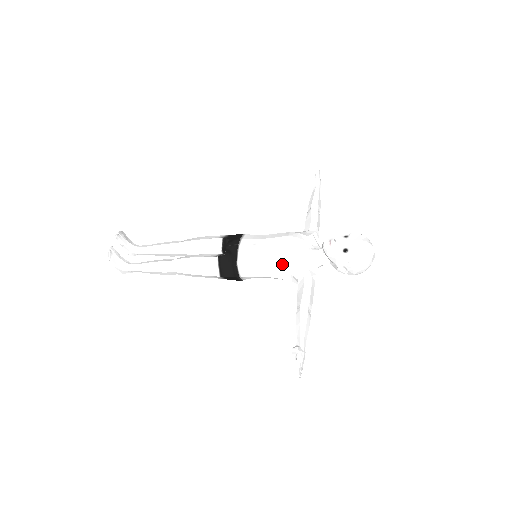
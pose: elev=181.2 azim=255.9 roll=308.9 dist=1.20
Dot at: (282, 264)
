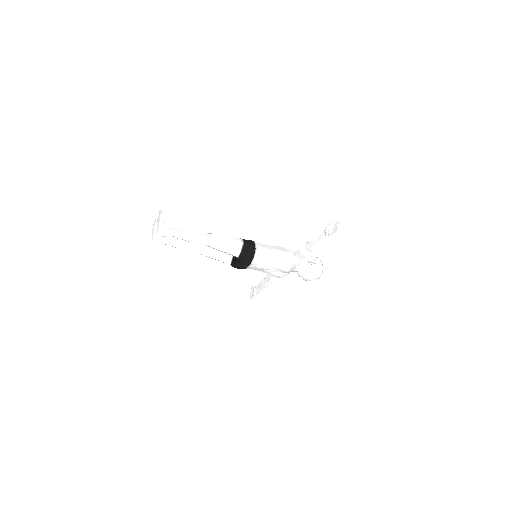
Dot at: (281, 248)
